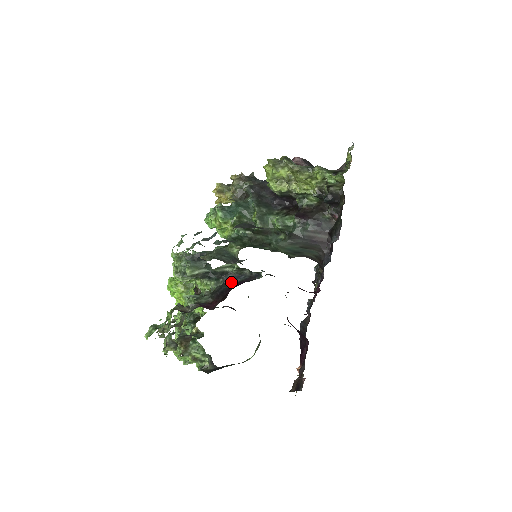
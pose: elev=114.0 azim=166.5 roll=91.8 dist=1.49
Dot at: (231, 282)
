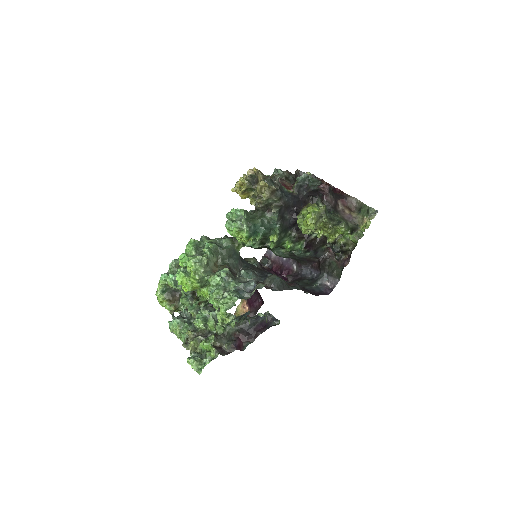
Dot at: (255, 322)
